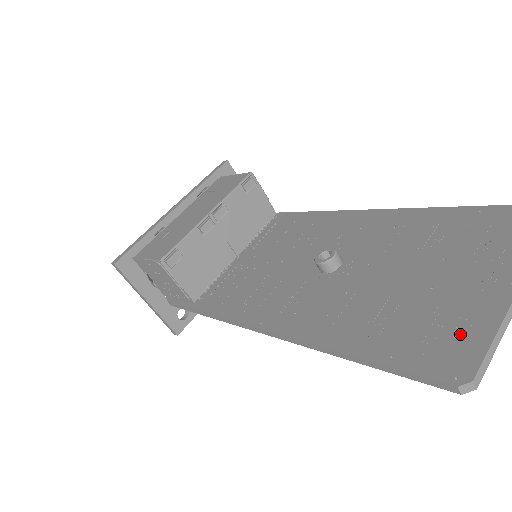
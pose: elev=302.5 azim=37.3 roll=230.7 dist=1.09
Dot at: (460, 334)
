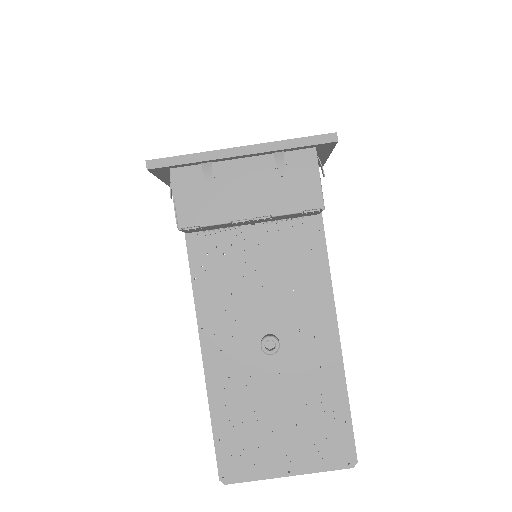
Dot at: (247, 465)
